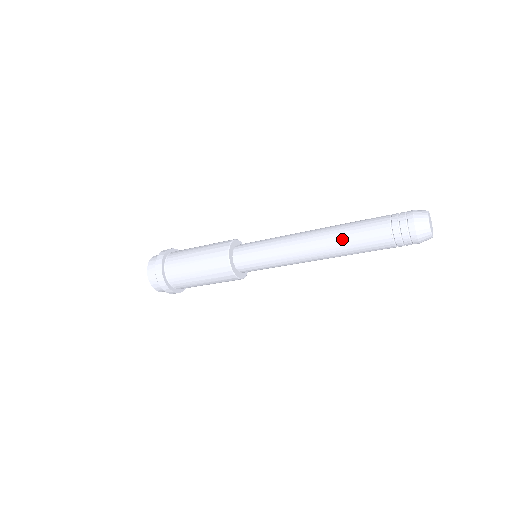
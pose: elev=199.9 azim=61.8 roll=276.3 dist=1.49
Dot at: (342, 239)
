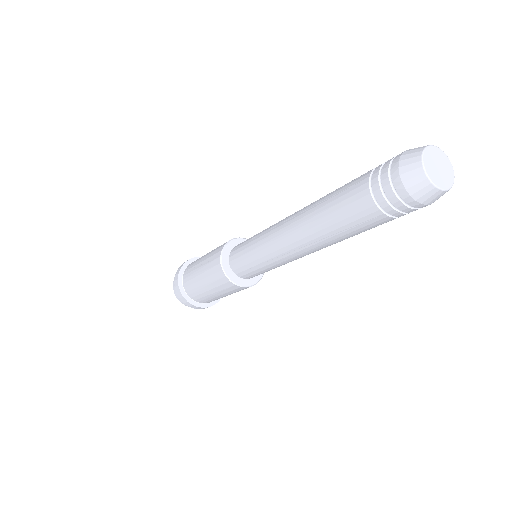
Dot at: (318, 204)
